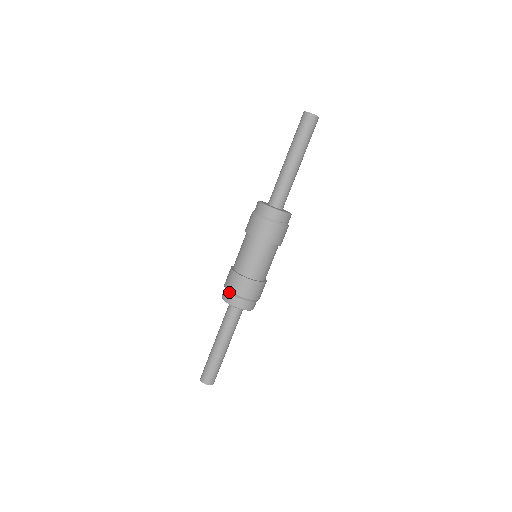
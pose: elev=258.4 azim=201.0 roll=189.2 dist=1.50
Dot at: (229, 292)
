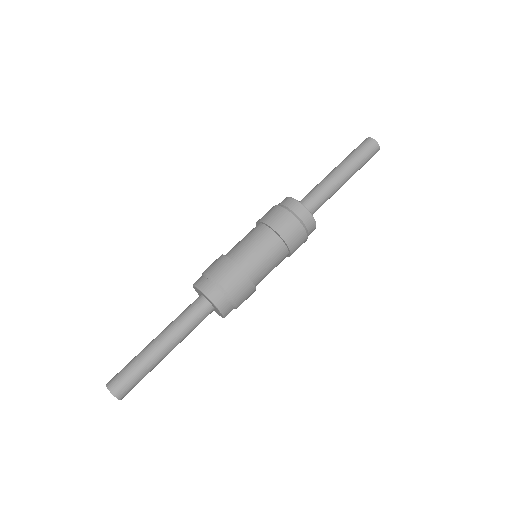
Dot at: (211, 279)
